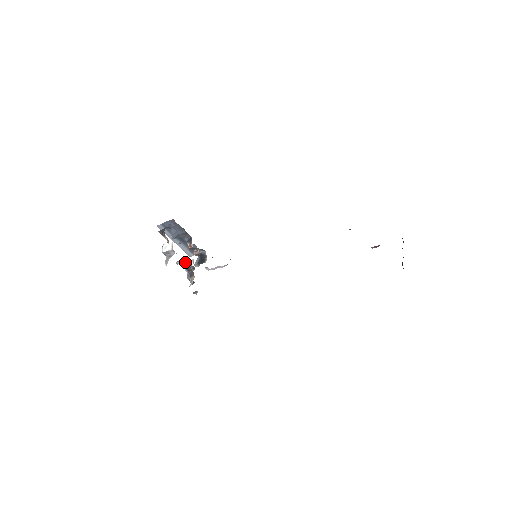
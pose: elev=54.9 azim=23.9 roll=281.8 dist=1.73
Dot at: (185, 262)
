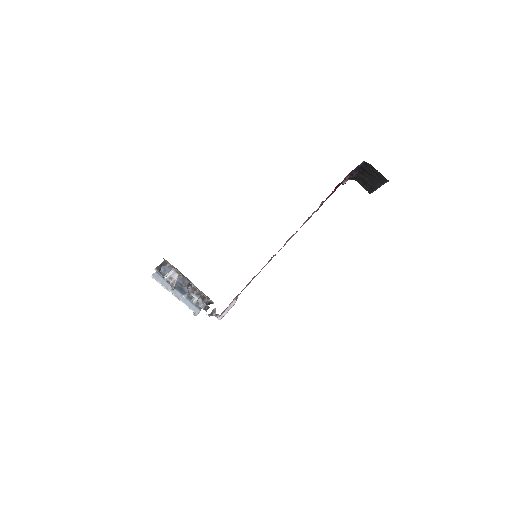
Dot at: (191, 288)
